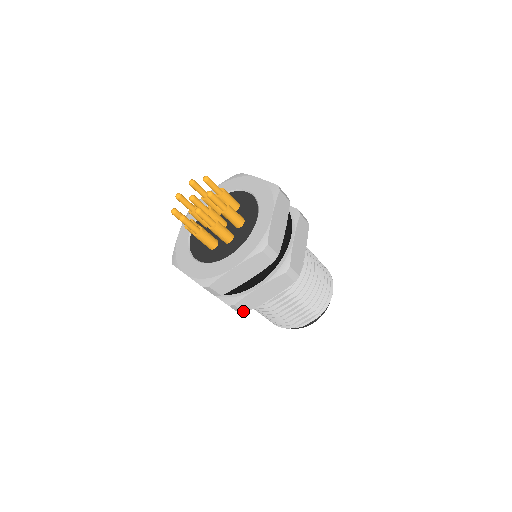
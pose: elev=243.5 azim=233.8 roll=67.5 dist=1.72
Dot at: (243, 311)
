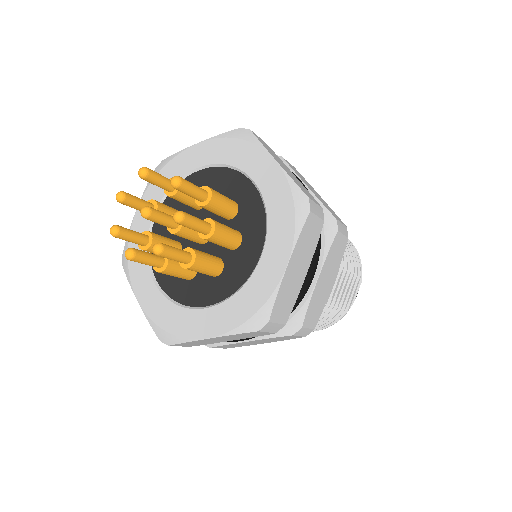
Dot at: (312, 328)
